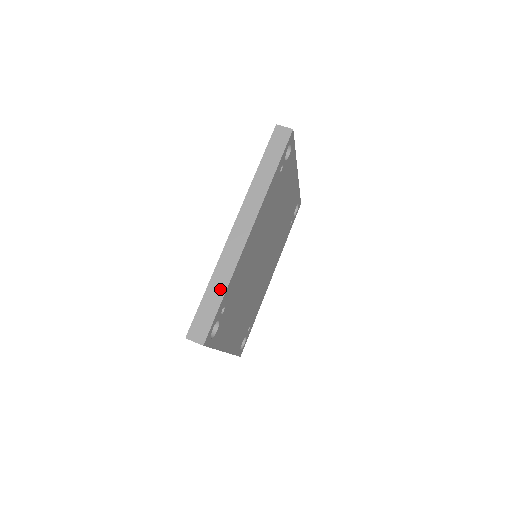
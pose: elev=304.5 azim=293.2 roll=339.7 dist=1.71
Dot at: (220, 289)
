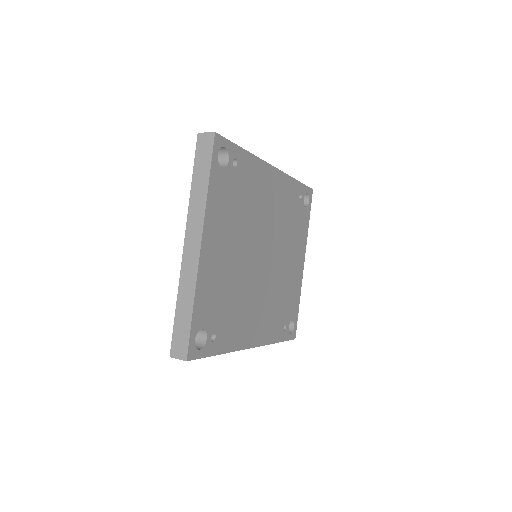
Dot at: occluded
